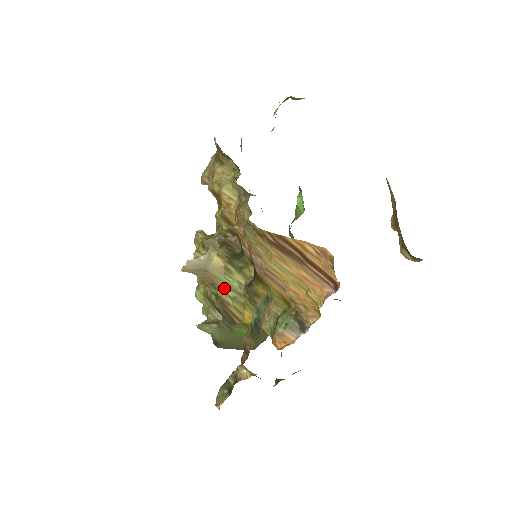
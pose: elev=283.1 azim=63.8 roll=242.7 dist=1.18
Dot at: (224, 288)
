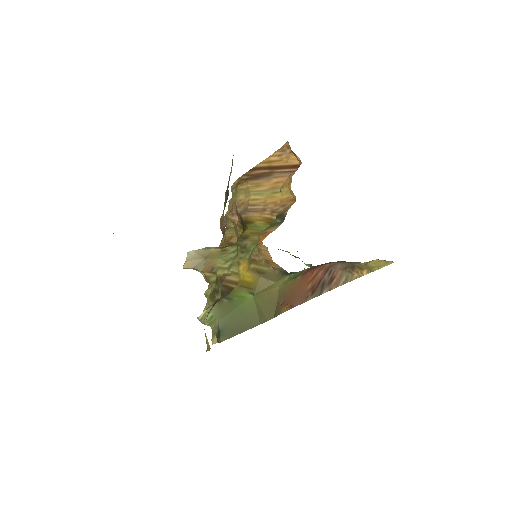
Dot at: (221, 266)
